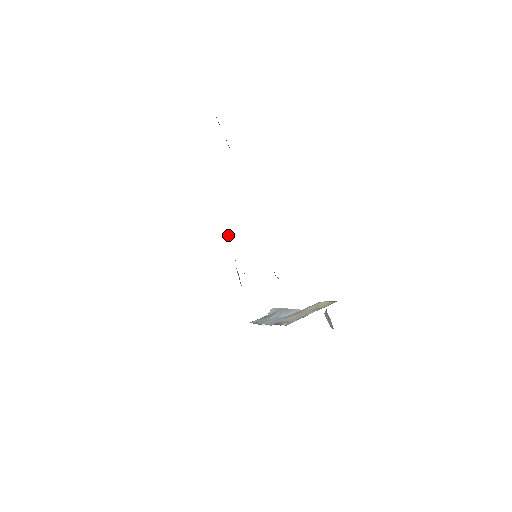
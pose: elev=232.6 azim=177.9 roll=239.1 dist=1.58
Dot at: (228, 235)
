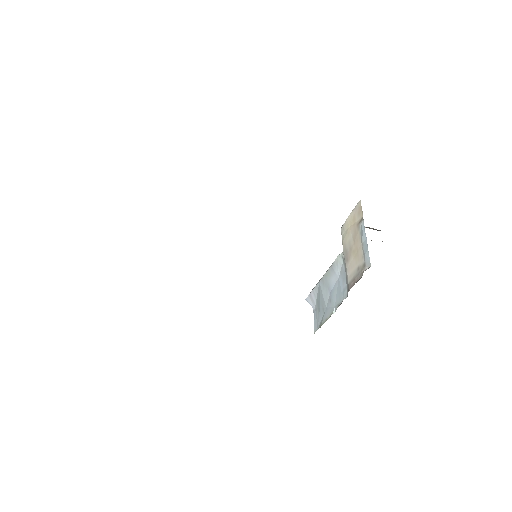
Dot at: occluded
